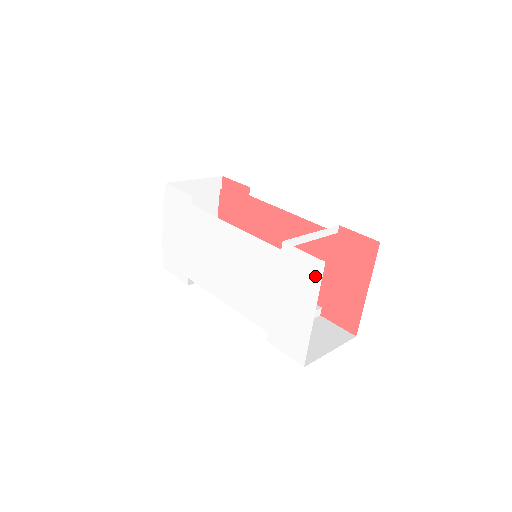
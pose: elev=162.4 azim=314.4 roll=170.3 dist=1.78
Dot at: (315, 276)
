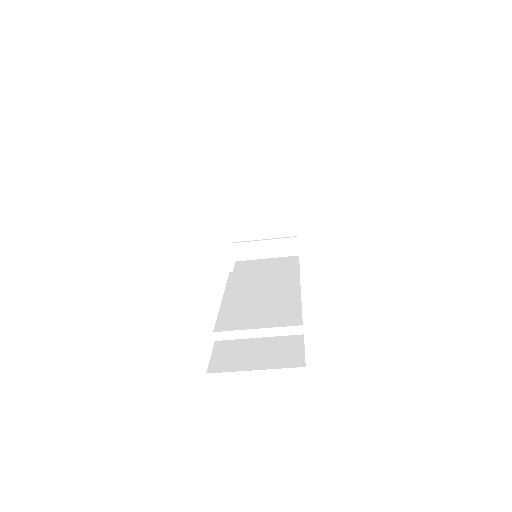
Dot at: occluded
